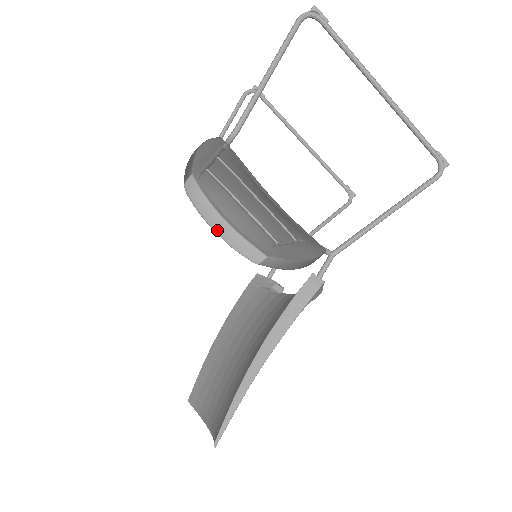
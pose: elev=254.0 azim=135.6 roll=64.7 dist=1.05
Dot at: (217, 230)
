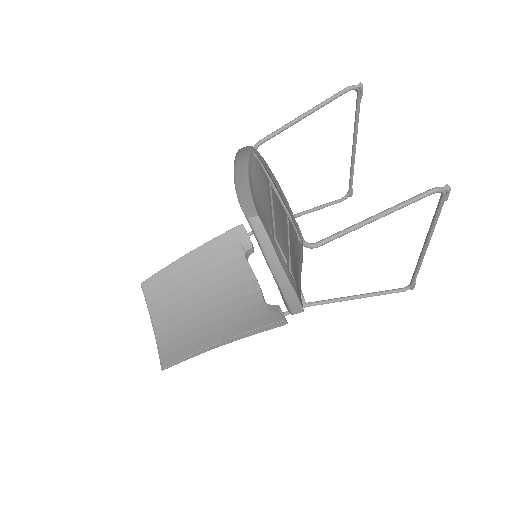
Dot at: (238, 186)
